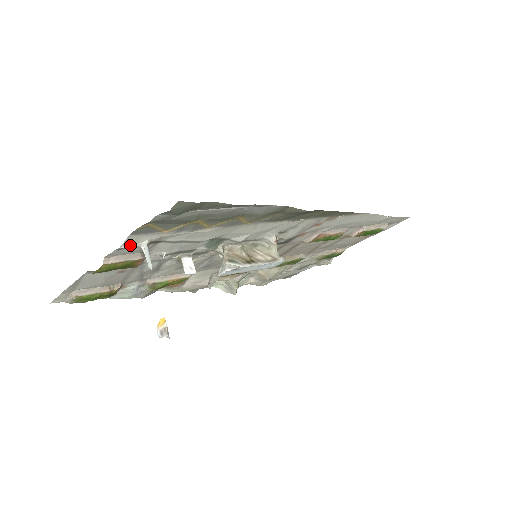
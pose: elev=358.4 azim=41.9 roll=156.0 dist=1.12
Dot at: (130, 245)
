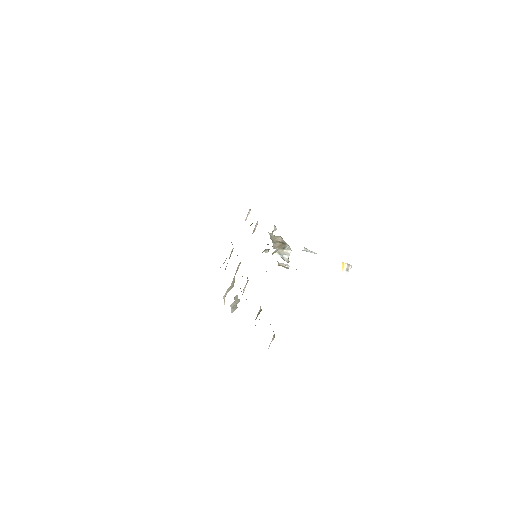
Dot at: occluded
